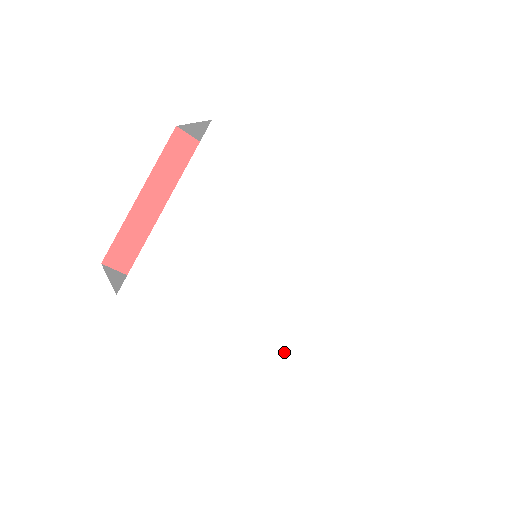
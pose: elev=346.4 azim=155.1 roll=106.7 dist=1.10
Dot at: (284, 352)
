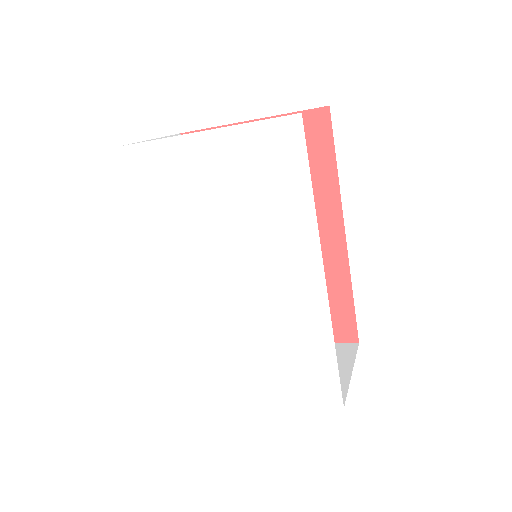
Dot at: (178, 329)
